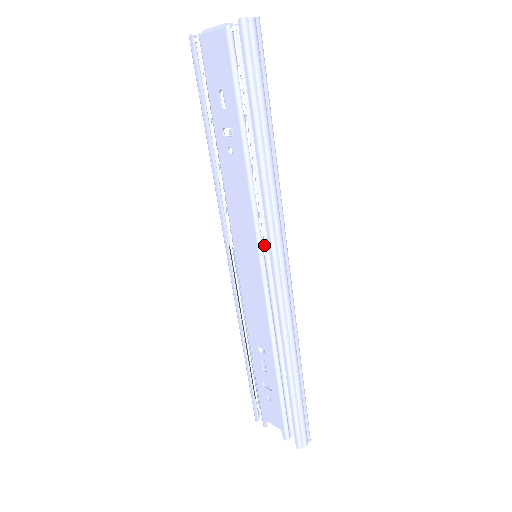
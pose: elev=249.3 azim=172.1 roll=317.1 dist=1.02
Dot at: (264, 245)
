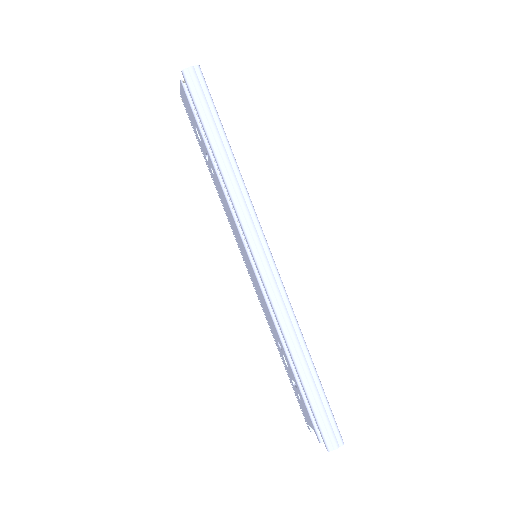
Dot at: occluded
